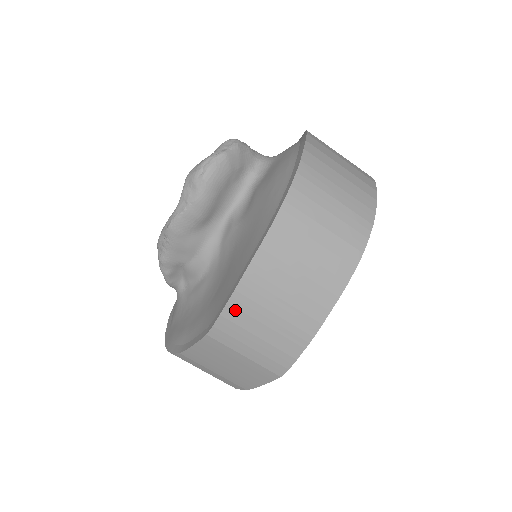
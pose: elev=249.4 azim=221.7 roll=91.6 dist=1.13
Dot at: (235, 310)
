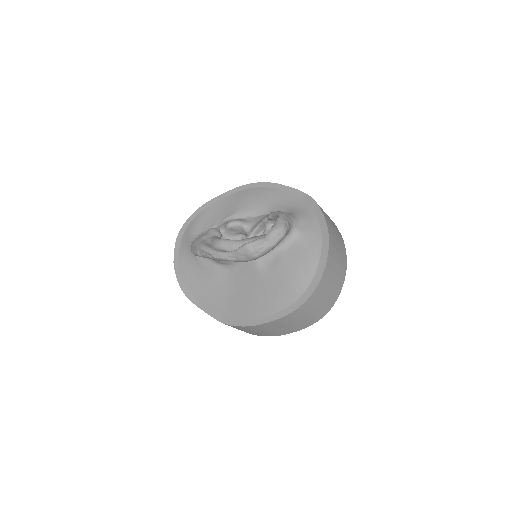
Dot at: (245, 328)
